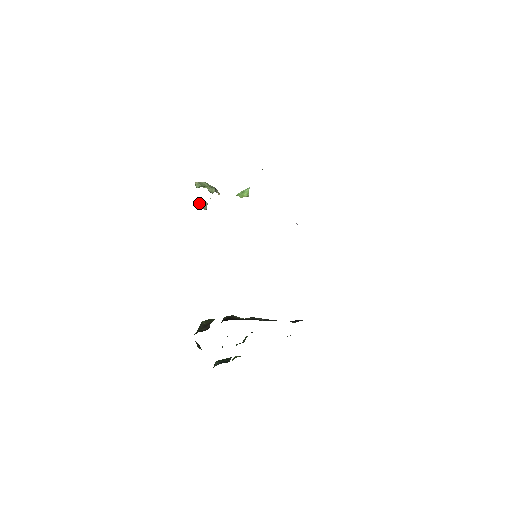
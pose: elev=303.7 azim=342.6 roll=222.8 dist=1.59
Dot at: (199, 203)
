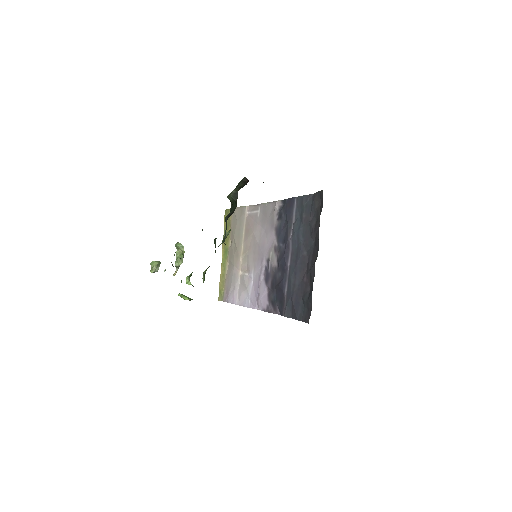
Dot at: (156, 261)
